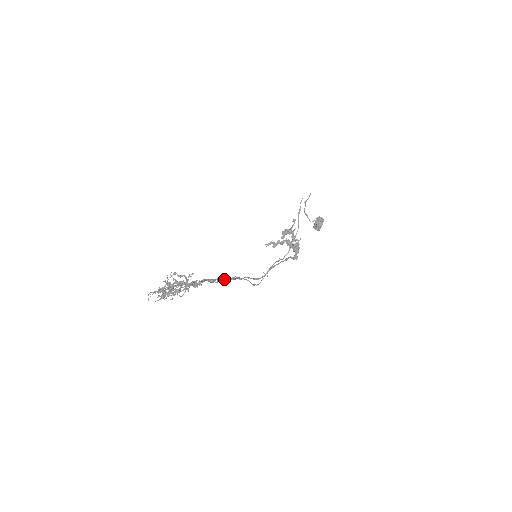
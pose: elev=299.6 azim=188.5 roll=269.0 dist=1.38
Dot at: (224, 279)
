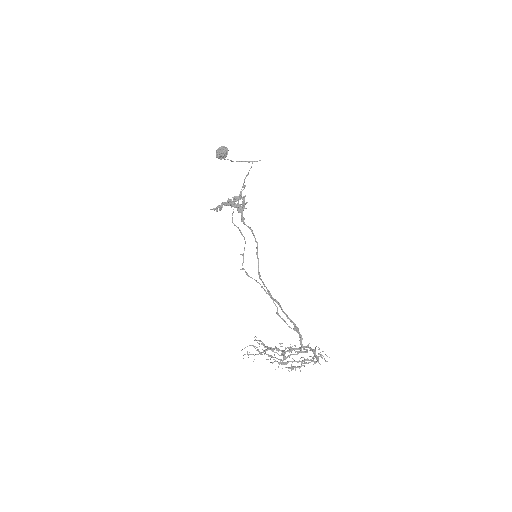
Dot at: occluded
